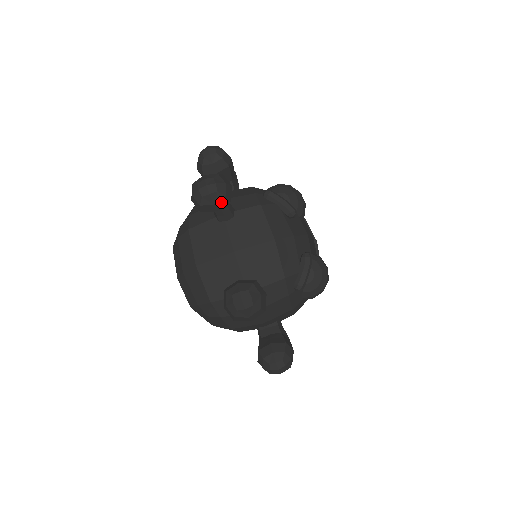
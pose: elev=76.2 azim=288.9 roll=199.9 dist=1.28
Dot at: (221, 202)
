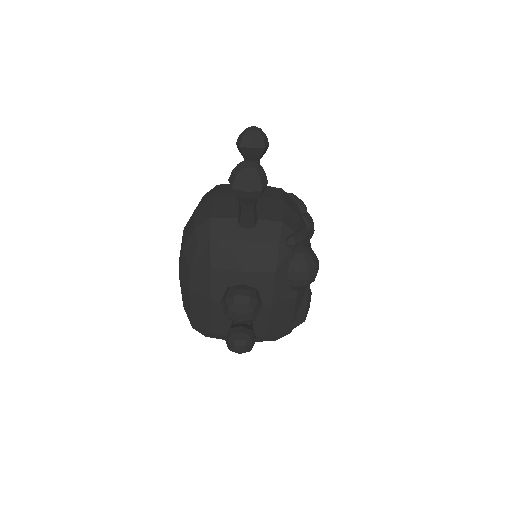
Dot at: (258, 142)
